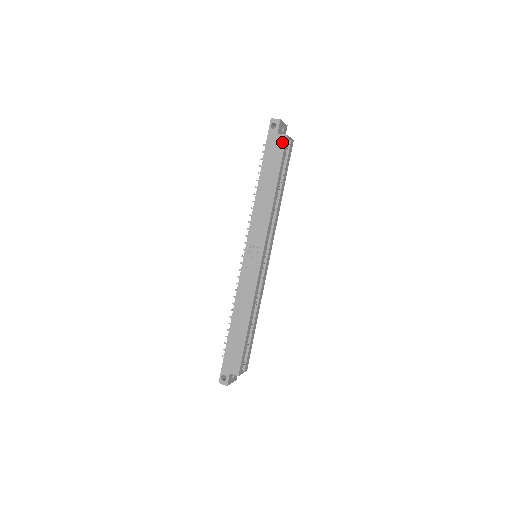
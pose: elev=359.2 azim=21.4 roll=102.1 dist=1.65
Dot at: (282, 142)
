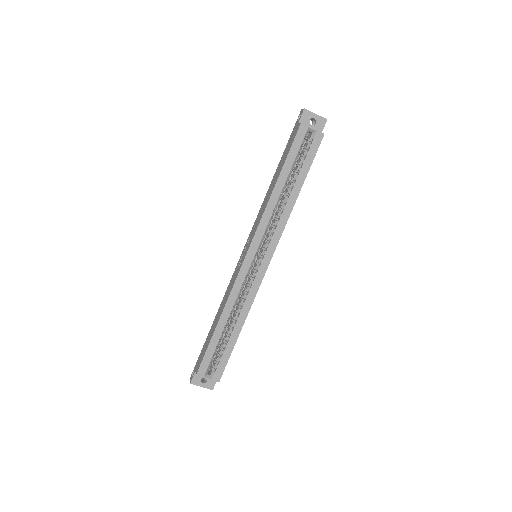
Dot at: (296, 131)
